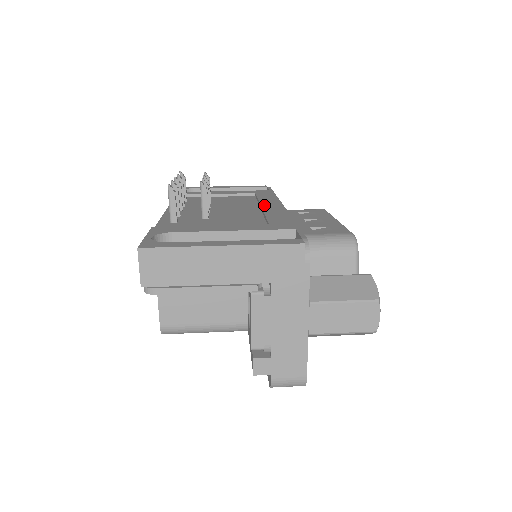
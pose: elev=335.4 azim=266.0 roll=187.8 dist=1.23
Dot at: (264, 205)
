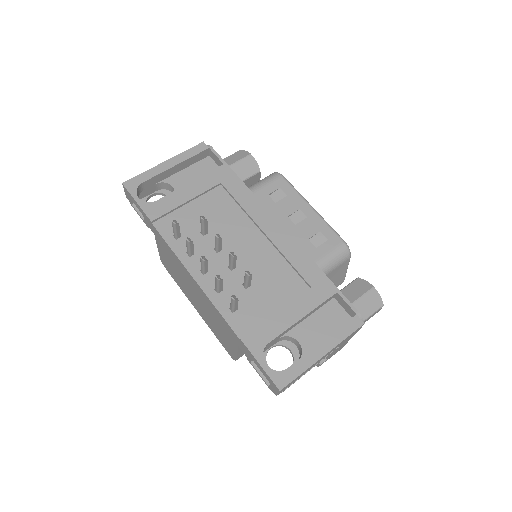
Dot at: (265, 230)
